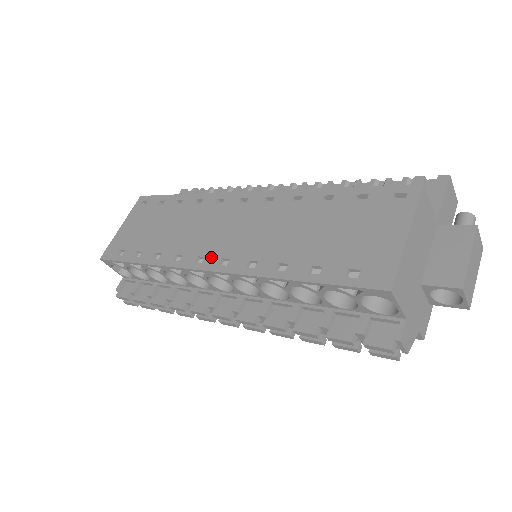
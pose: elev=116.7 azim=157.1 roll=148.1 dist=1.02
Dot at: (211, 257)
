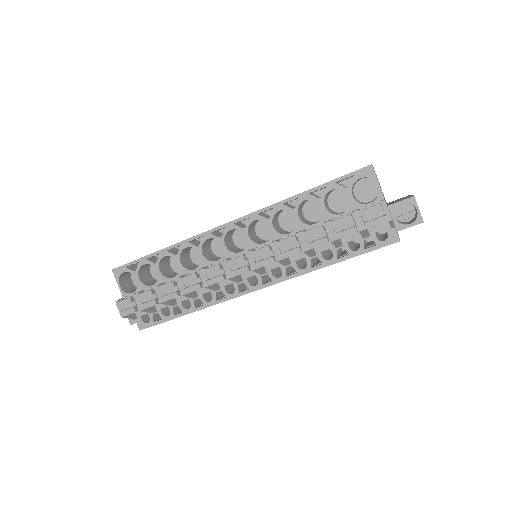
Dot at: occluded
